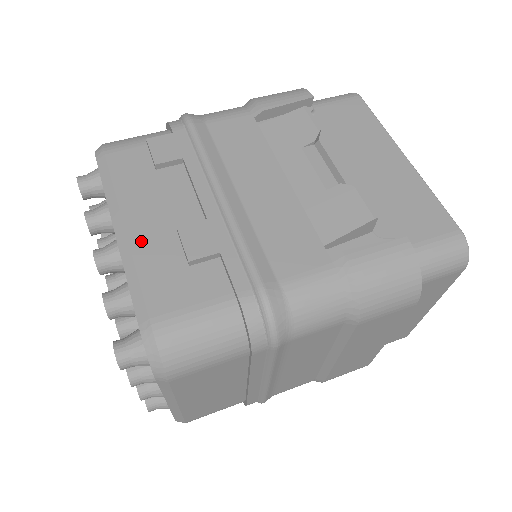
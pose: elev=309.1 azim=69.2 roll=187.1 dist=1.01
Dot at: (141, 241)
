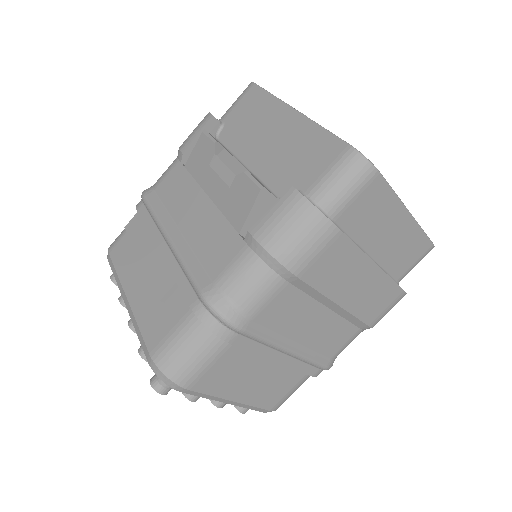
Dot at: (136, 302)
